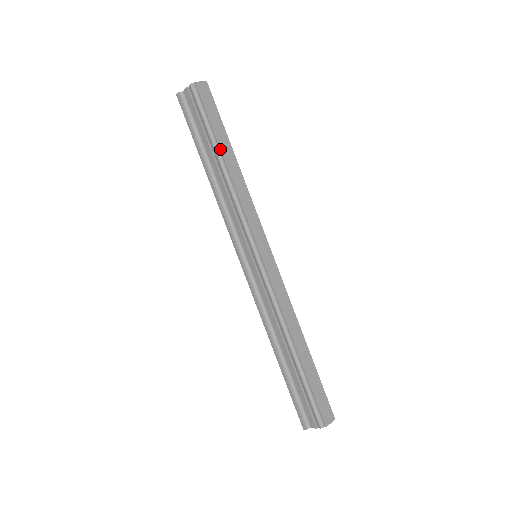
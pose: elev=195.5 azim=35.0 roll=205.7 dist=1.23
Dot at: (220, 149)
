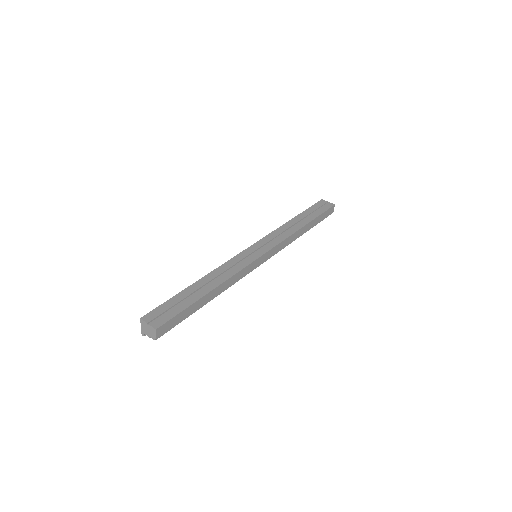
Dot at: occluded
